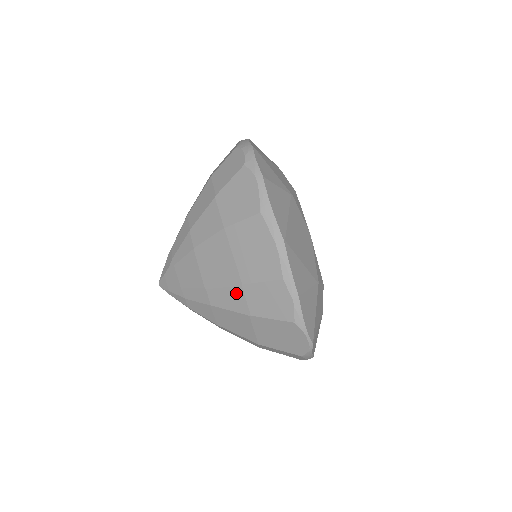
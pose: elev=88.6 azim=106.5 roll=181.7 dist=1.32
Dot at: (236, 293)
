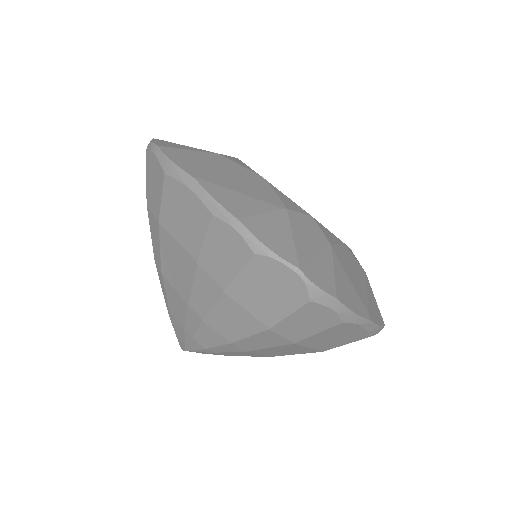
Dot at: (201, 279)
